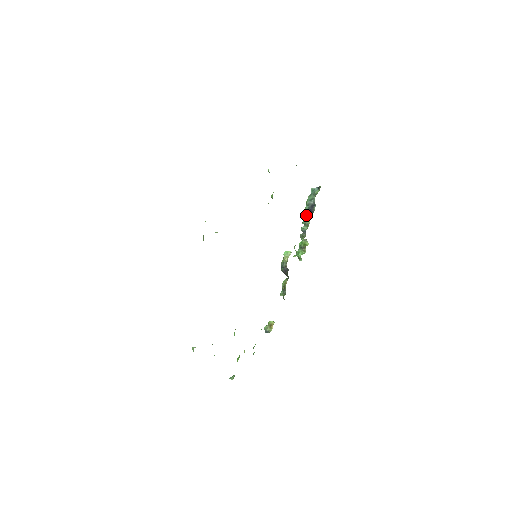
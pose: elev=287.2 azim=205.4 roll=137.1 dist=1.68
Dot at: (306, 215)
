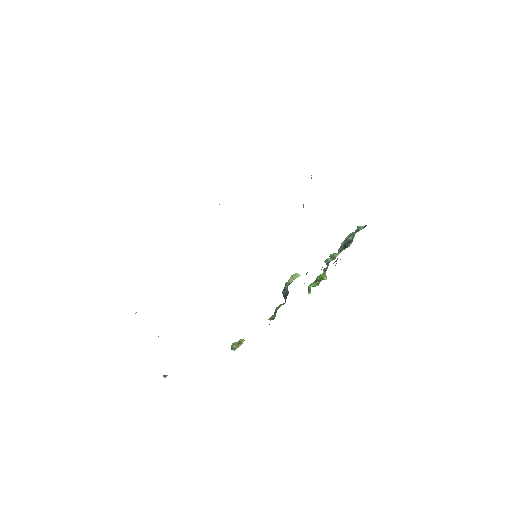
Dot at: (339, 250)
